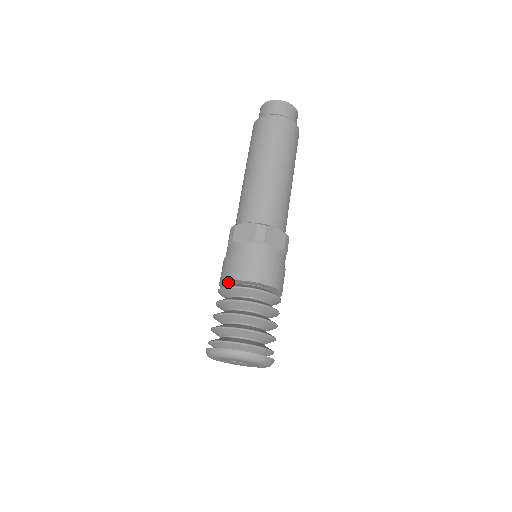
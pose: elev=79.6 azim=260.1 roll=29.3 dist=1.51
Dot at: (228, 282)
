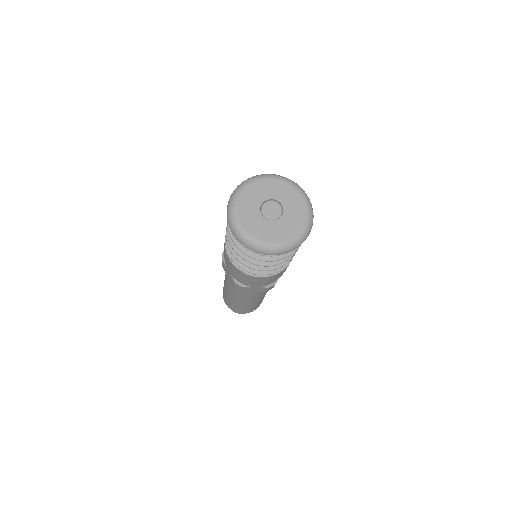
Dot at: occluded
